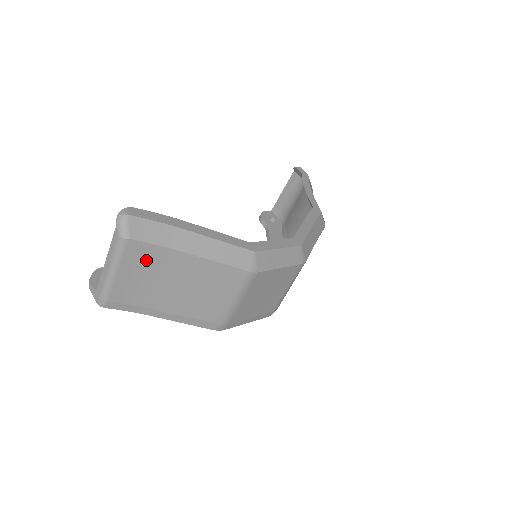
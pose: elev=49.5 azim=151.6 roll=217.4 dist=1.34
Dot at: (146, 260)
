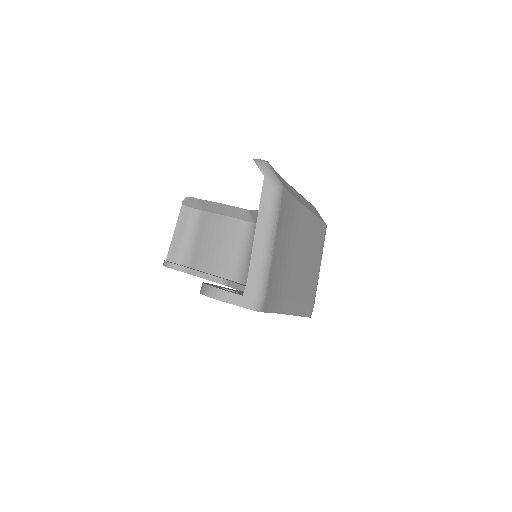
Dot at: (287, 220)
